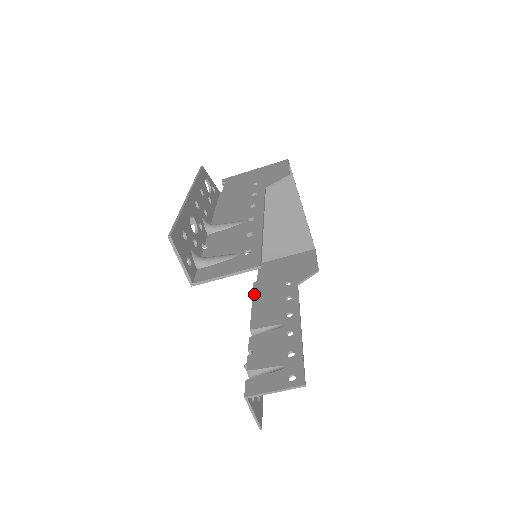
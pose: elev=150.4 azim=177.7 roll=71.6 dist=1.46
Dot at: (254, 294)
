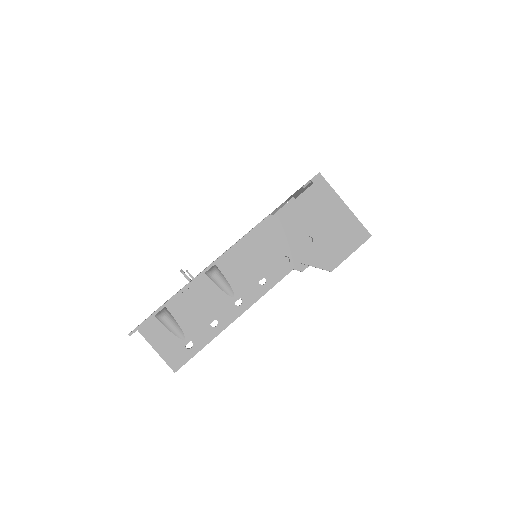
Dot at: occluded
